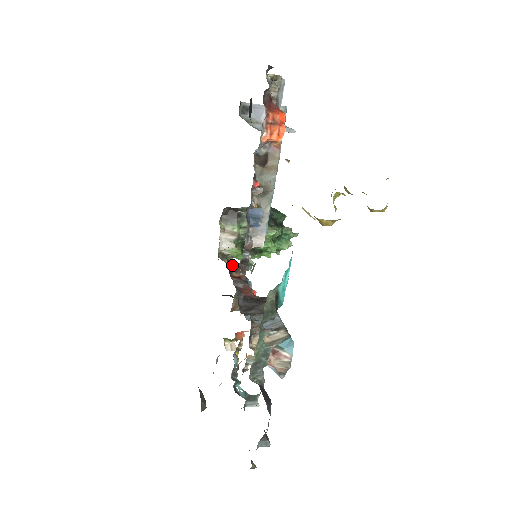
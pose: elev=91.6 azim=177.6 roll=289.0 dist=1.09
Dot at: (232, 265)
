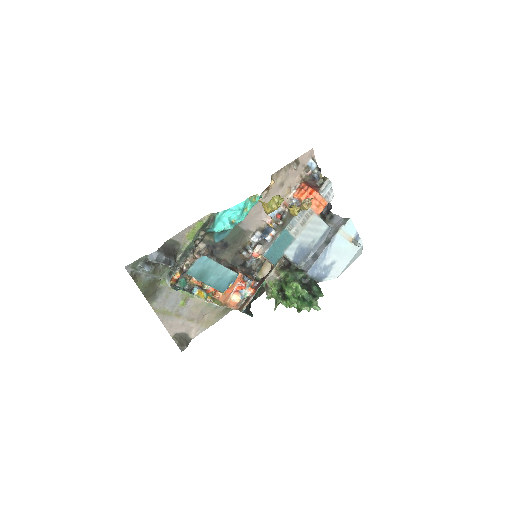
Dot at: (254, 273)
